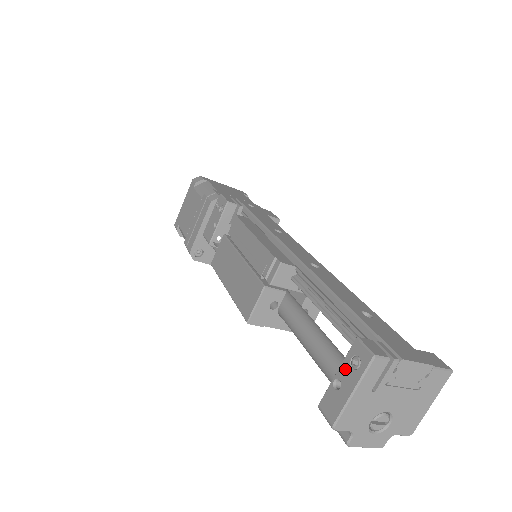
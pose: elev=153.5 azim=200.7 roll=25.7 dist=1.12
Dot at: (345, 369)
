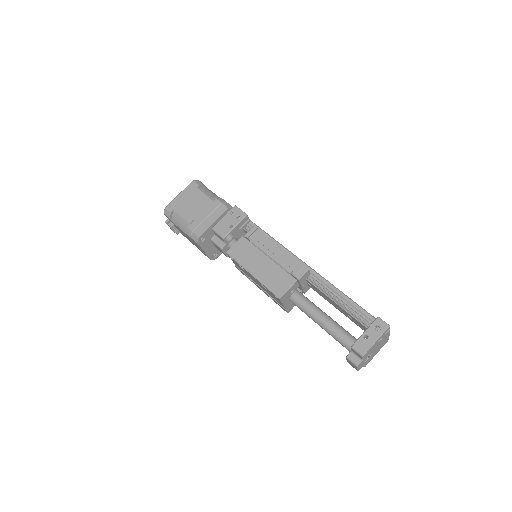
Dot at: (371, 330)
